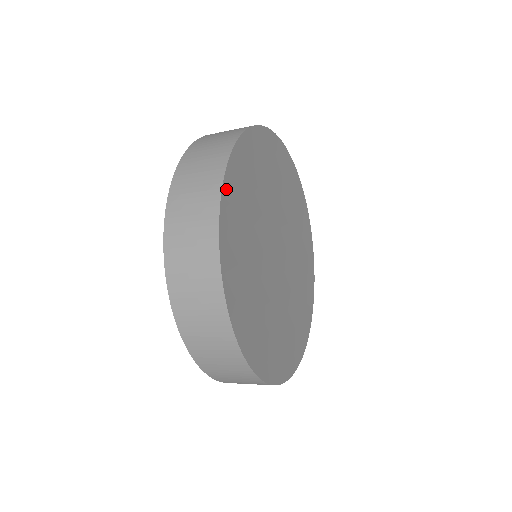
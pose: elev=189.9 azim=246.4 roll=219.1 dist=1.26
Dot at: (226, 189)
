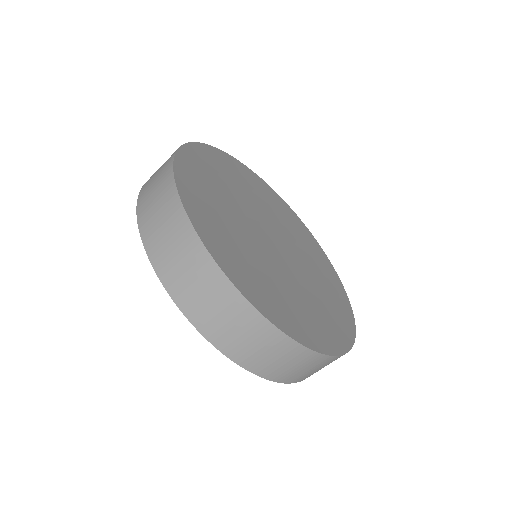
Dot at: (194, 148)
